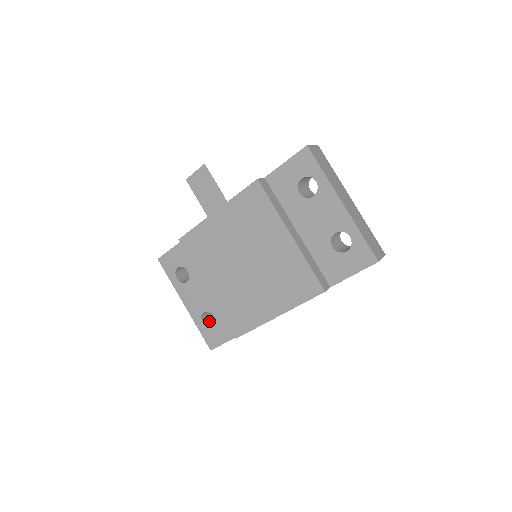
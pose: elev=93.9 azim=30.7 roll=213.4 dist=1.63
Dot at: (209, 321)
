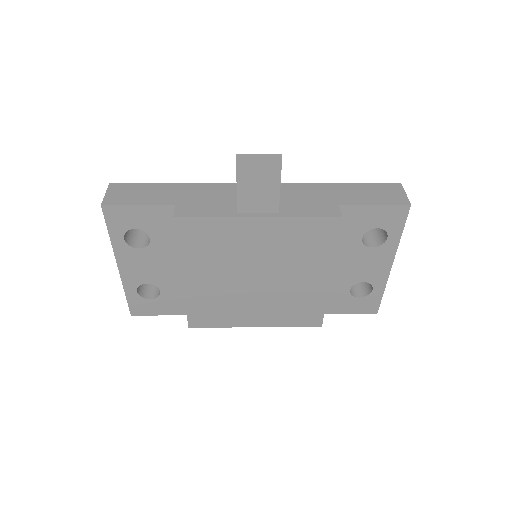
Dot at: occluded
